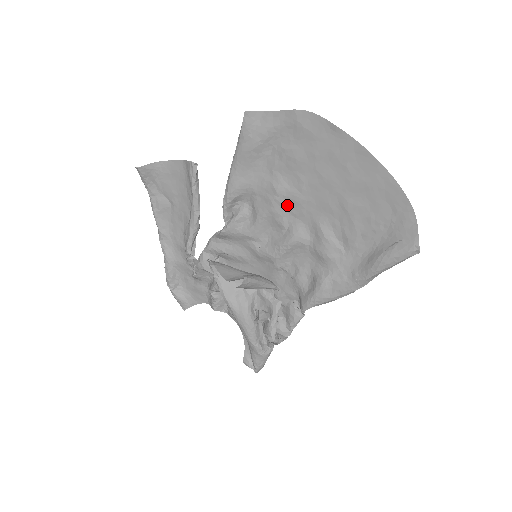
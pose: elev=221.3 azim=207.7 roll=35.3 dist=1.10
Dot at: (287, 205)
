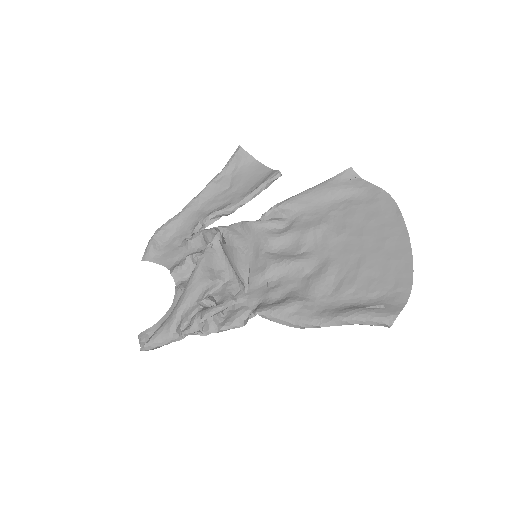
Dot at: (319, 238)
